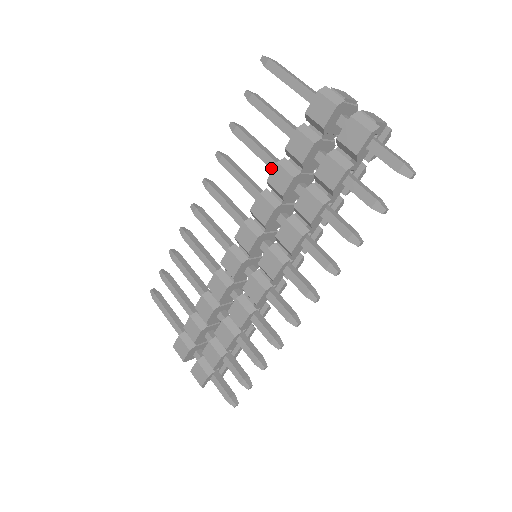
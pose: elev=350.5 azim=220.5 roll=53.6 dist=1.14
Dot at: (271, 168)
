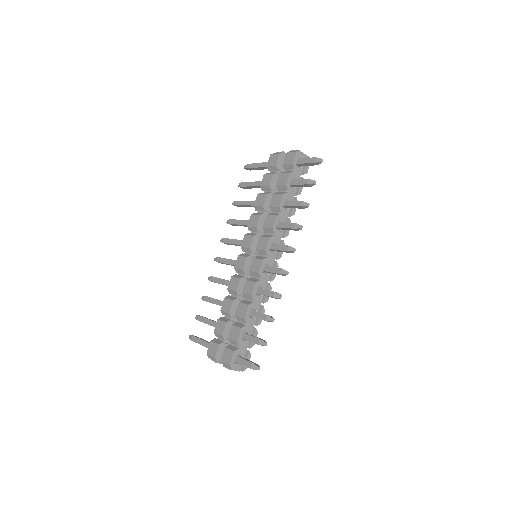
Dot at: occluded
